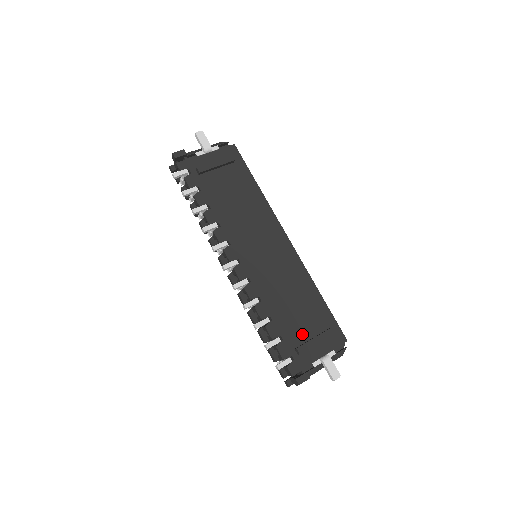
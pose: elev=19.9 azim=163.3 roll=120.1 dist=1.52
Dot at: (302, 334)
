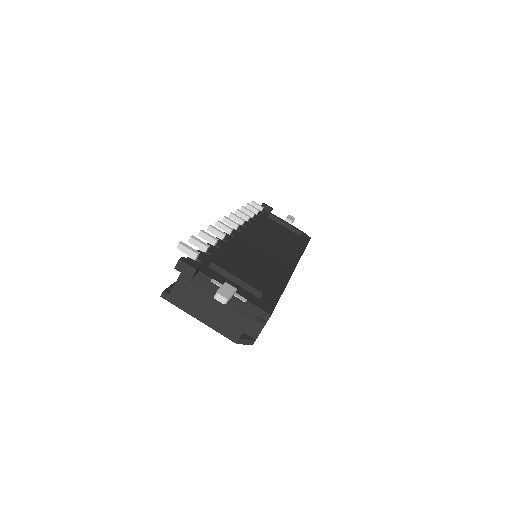
Dot at: occluded
